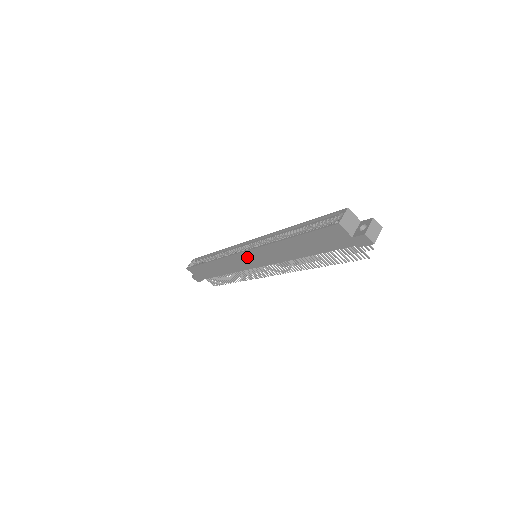
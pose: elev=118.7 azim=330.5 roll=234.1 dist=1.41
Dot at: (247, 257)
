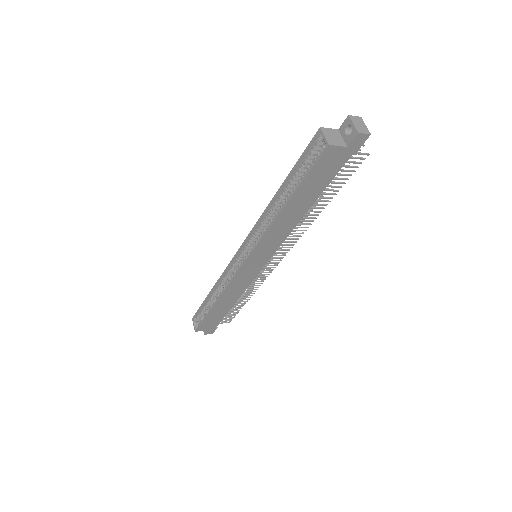
Dot at: (251, 263)
